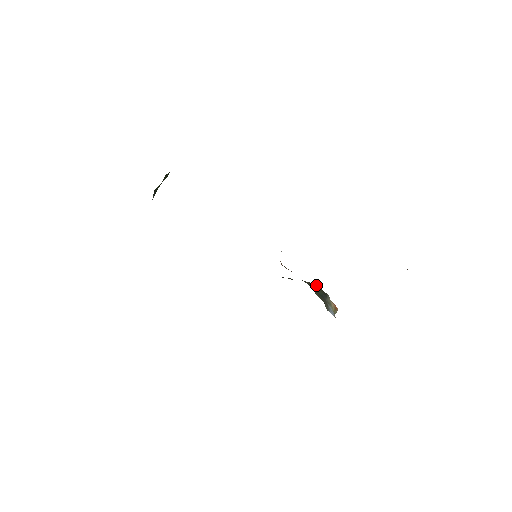
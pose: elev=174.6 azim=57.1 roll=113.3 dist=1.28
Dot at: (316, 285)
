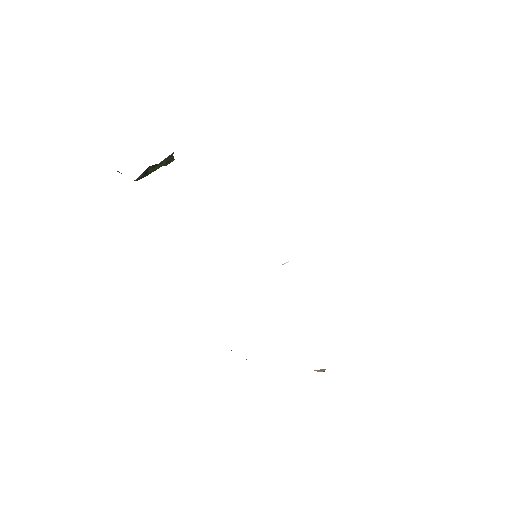
Dot at: occluded
